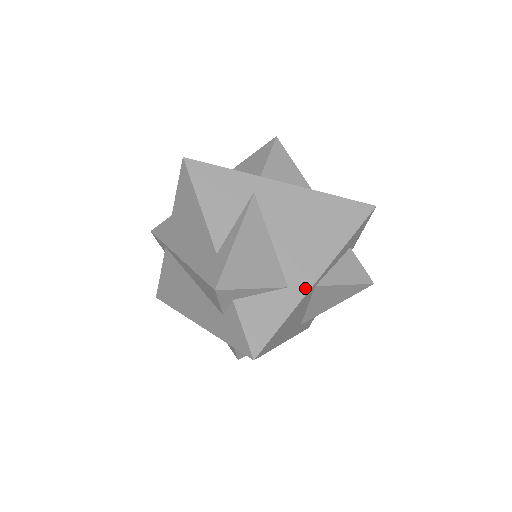
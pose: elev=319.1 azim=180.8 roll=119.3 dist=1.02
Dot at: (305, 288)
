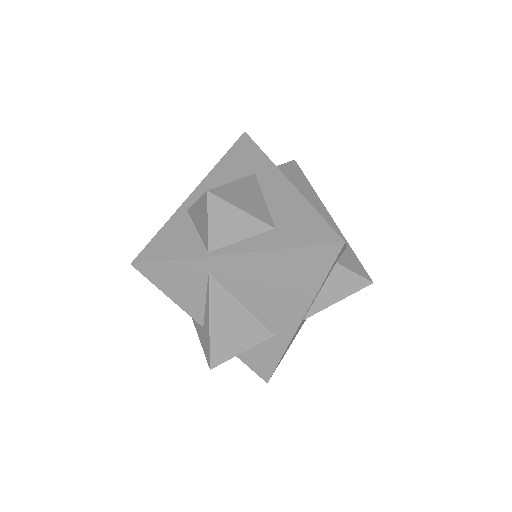
Dot at: (290, 333)
